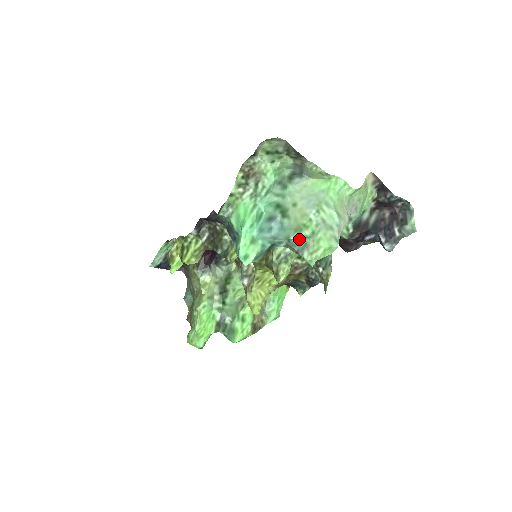
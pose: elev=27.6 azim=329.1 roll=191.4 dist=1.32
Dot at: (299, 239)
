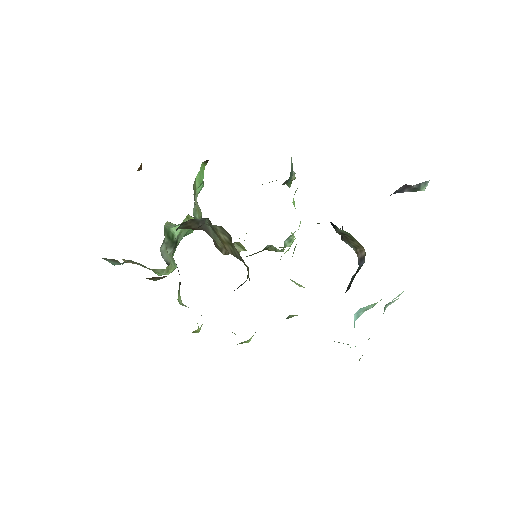
Dot at: (375, 304)
